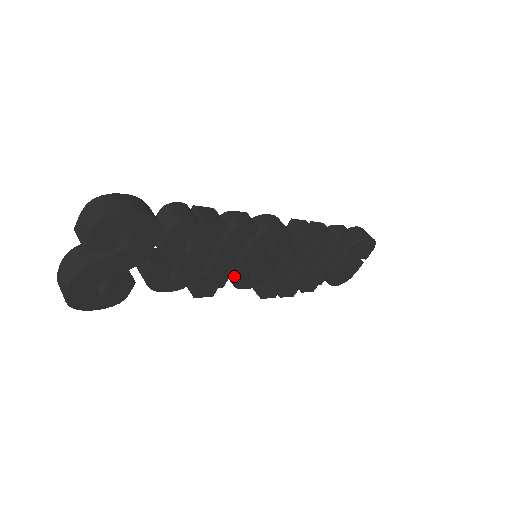
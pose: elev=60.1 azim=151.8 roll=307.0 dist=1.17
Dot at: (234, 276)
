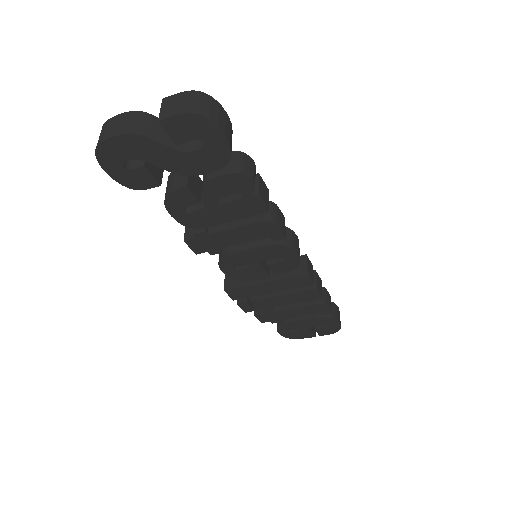
Dot at: (228, 255)
